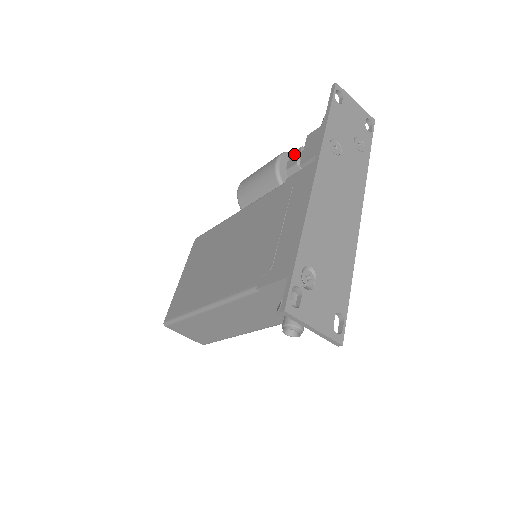
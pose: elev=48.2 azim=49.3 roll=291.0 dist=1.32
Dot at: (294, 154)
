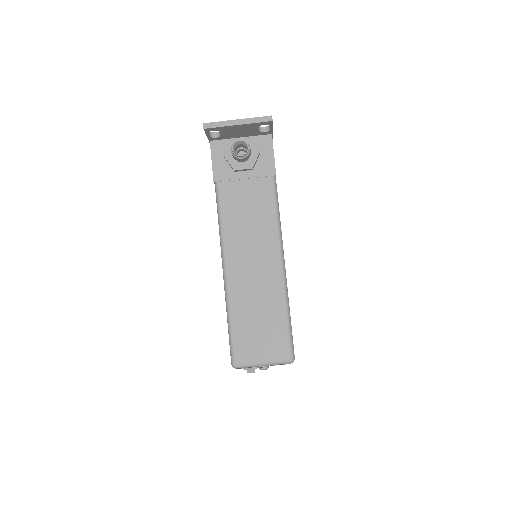
Dot at: occluded
